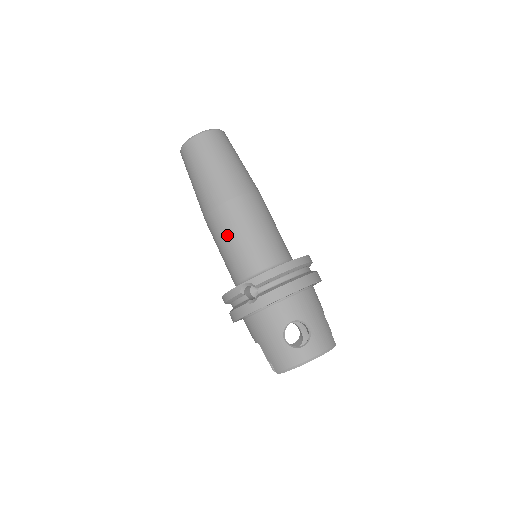
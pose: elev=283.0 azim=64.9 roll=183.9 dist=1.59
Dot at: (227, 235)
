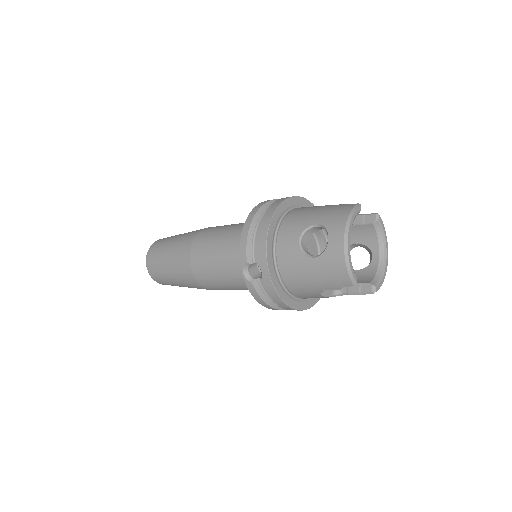
Dot at: (214, 272)
